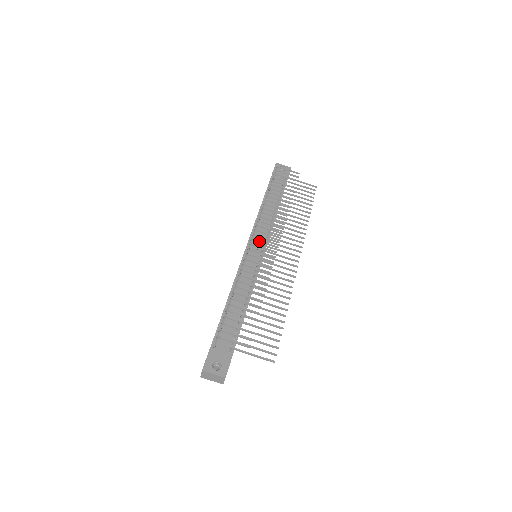
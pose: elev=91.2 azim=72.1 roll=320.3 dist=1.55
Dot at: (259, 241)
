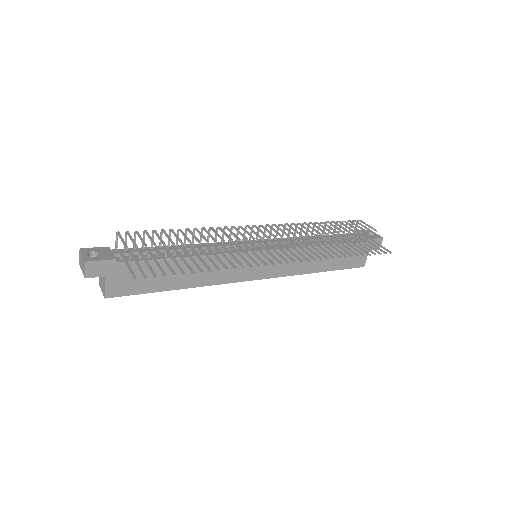
Dot at: (257, 227)
